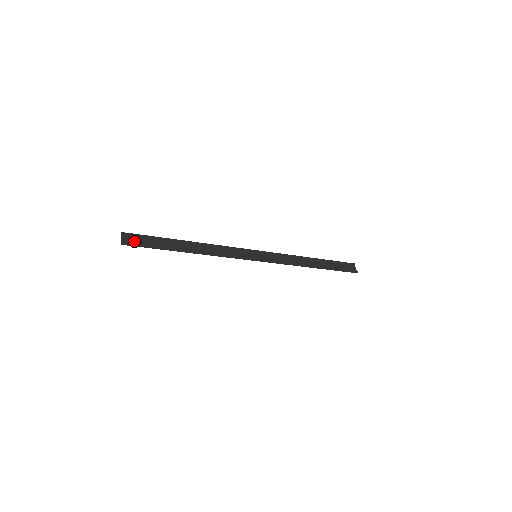
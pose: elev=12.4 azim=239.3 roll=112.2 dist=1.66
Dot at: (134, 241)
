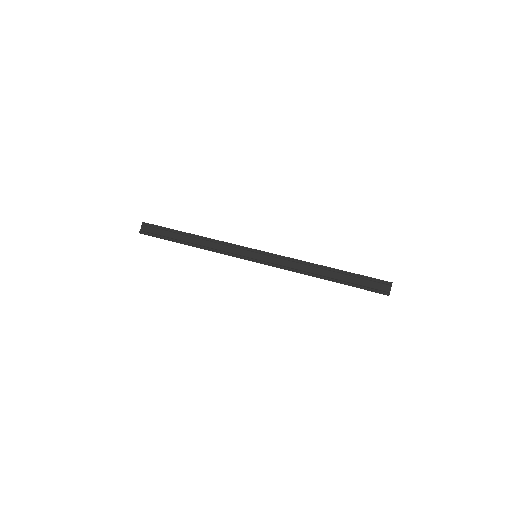
Dot at: (149, 231)
